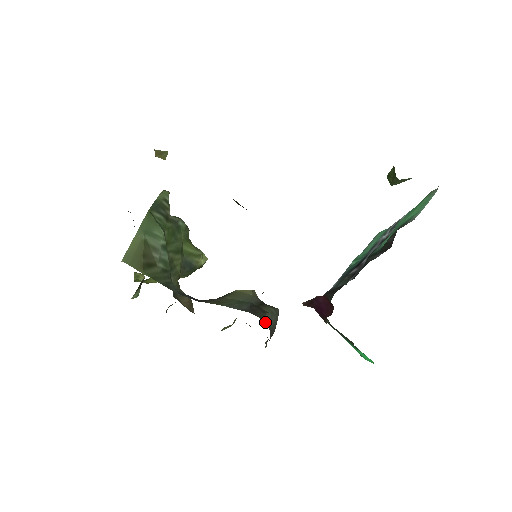
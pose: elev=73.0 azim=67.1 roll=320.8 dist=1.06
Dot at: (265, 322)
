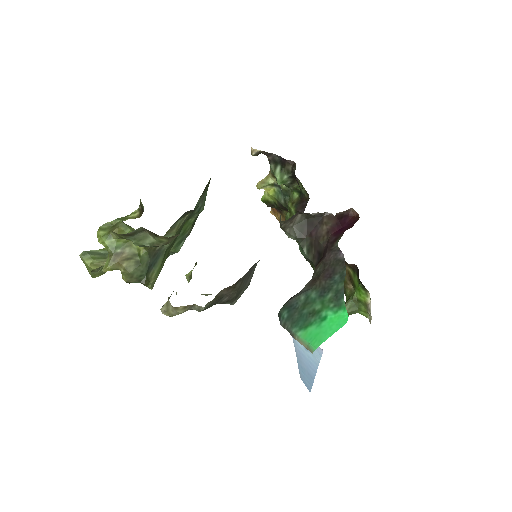
Dot at: occluded
